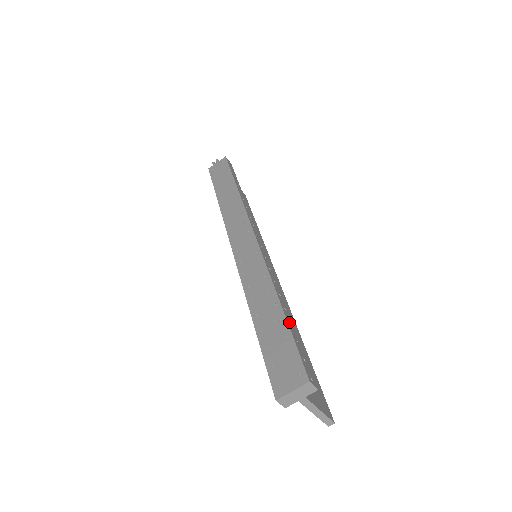
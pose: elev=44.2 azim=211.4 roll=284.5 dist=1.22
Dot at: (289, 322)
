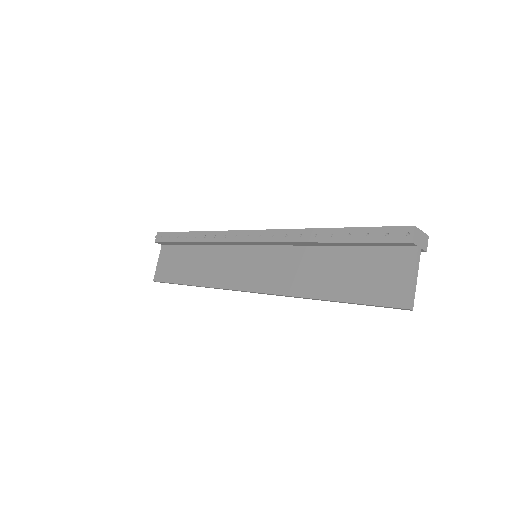
Dot at: occluded
